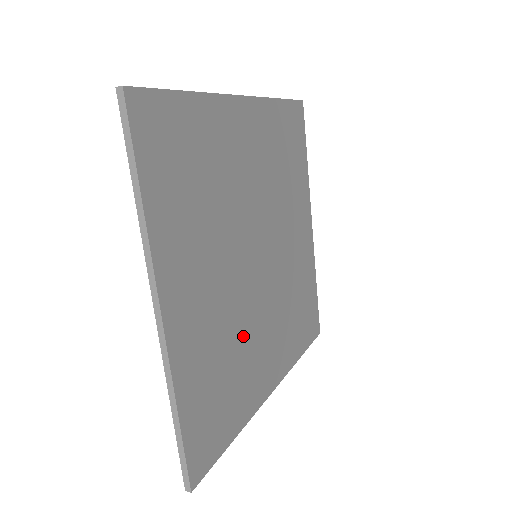
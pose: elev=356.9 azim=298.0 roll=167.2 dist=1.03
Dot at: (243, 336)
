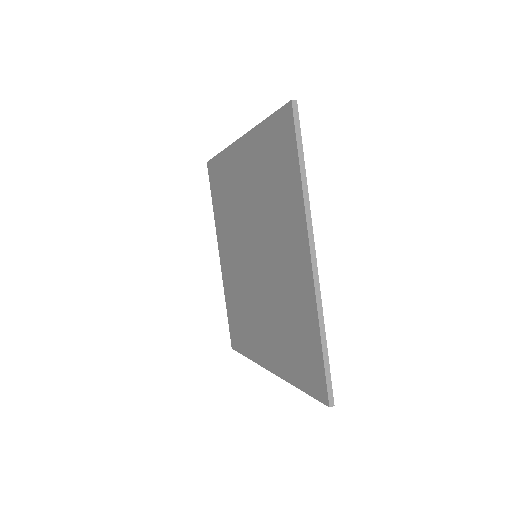
Dot at: occluded
